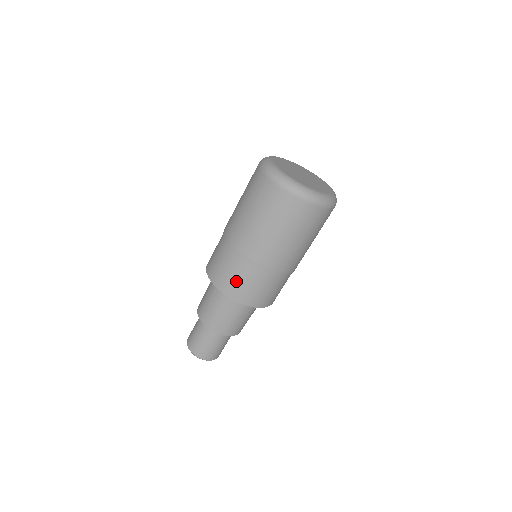
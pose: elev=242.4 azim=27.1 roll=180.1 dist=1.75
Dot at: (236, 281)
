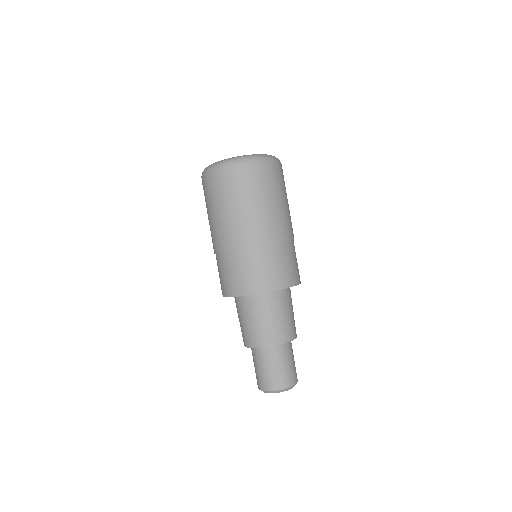
Dot at: (284, 268)
